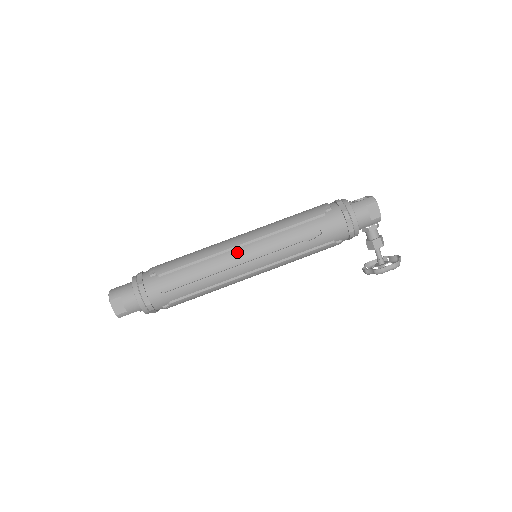
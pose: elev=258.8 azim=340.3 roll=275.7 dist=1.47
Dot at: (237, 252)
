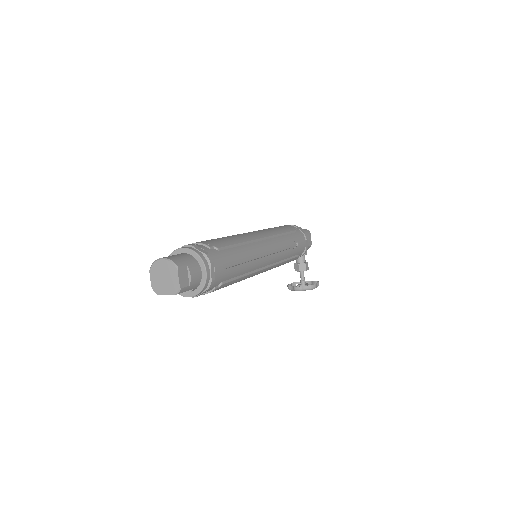
Dot at: (263, 244)
